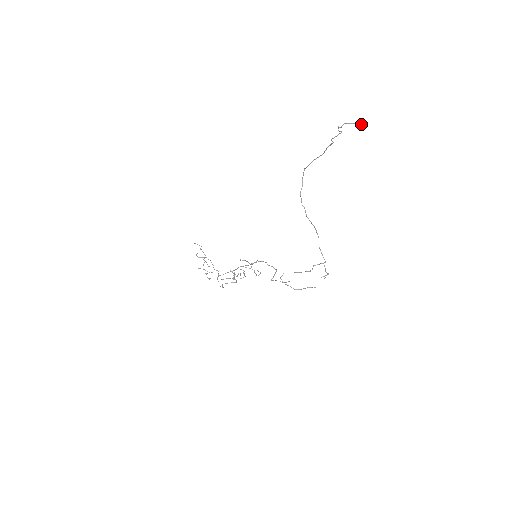
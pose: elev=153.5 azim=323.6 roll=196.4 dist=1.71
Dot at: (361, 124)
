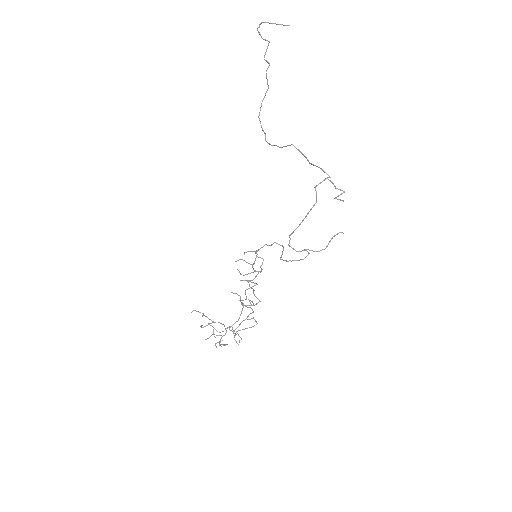
Dot at: (285, 25)
